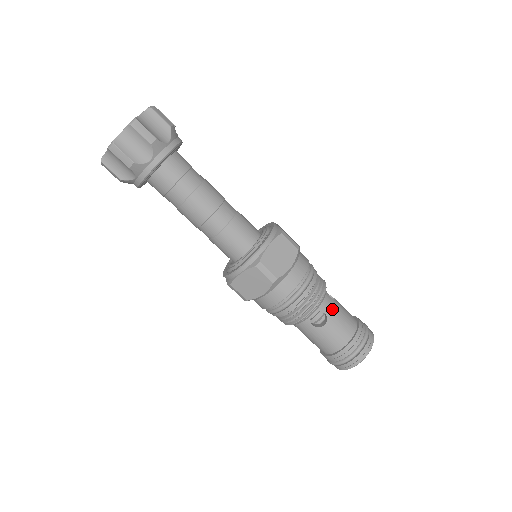
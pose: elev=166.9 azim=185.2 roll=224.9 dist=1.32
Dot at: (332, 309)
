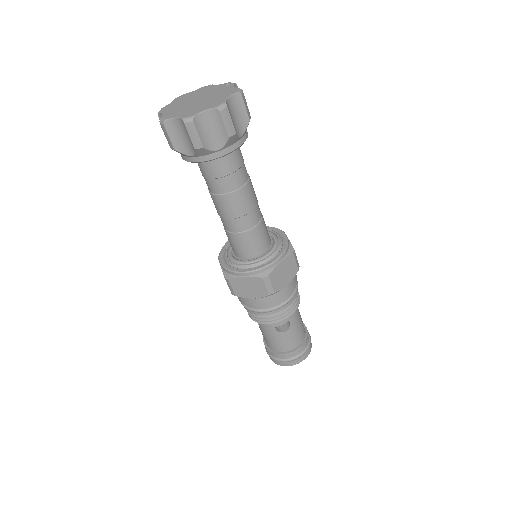
Dot at: (296, 320)
